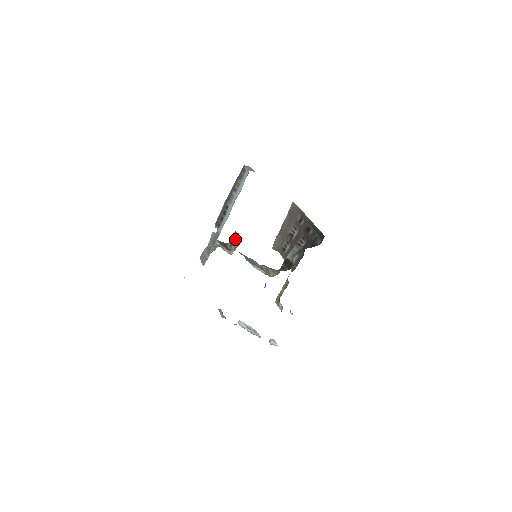
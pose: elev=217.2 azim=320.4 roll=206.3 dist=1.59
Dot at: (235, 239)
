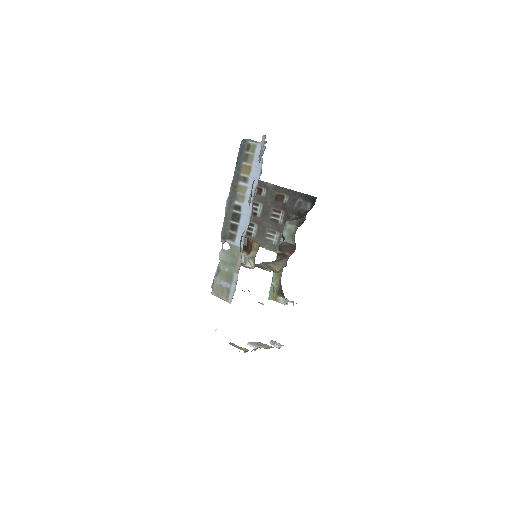
Dot at: occluded
